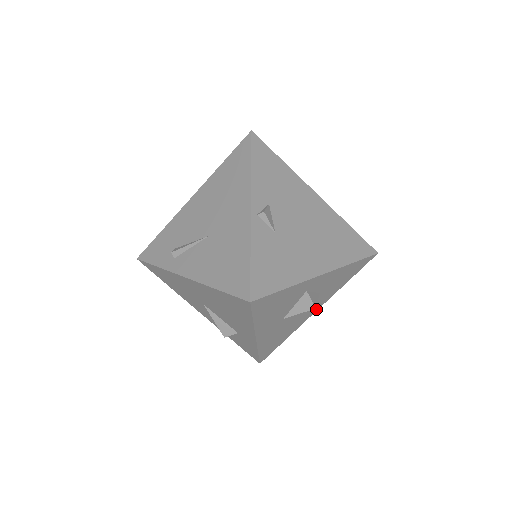
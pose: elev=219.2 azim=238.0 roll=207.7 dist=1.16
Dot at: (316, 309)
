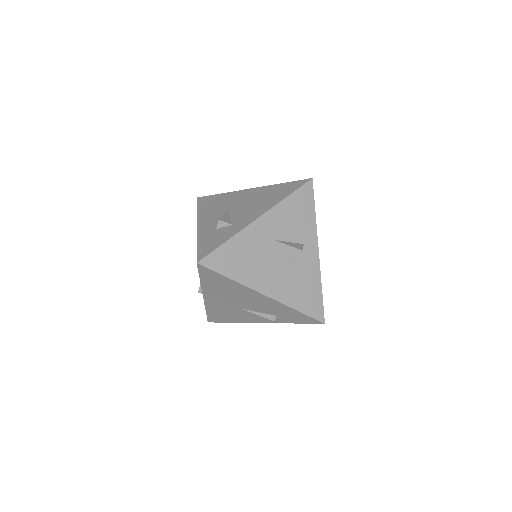
Dot at: (268, 292)
